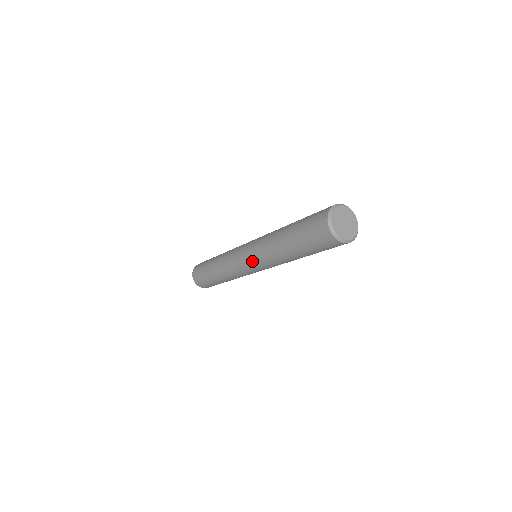
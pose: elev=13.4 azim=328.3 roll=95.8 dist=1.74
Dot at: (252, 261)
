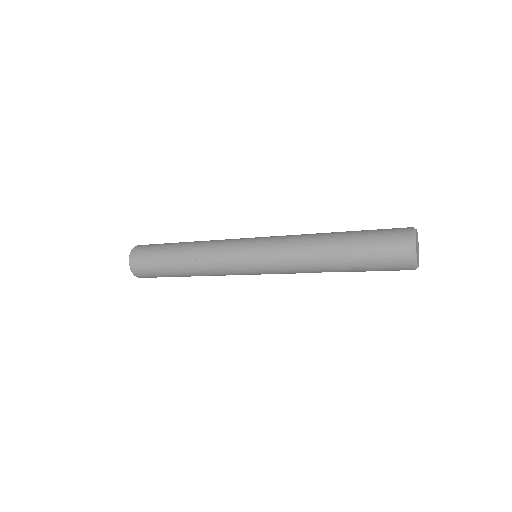
Dot at: (263, 250)
